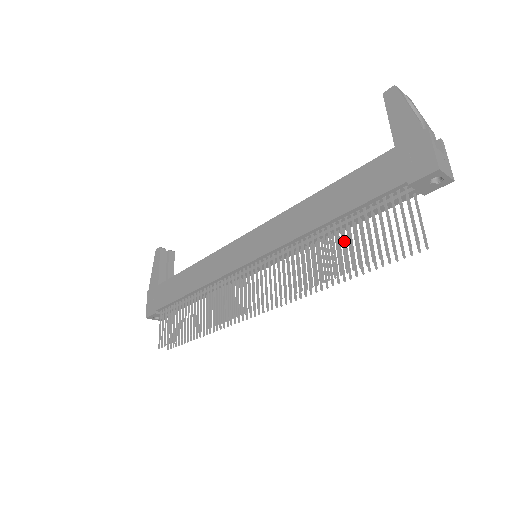
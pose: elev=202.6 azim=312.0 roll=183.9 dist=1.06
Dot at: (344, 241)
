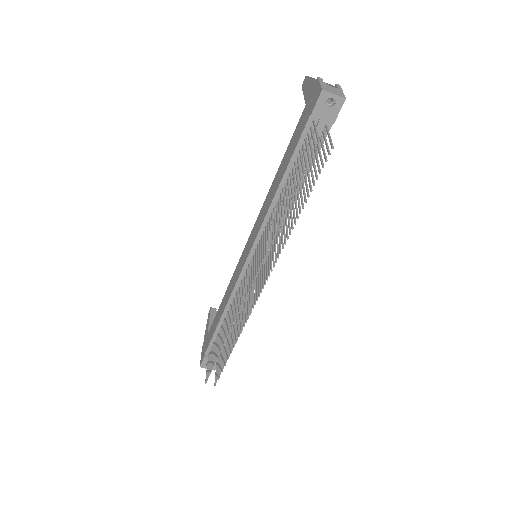
Dot at: (297, 194)
